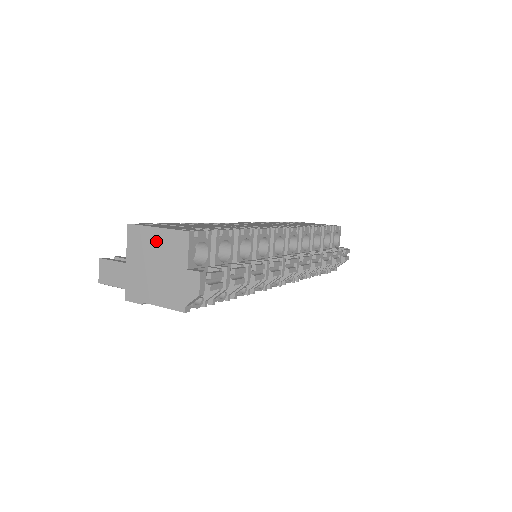
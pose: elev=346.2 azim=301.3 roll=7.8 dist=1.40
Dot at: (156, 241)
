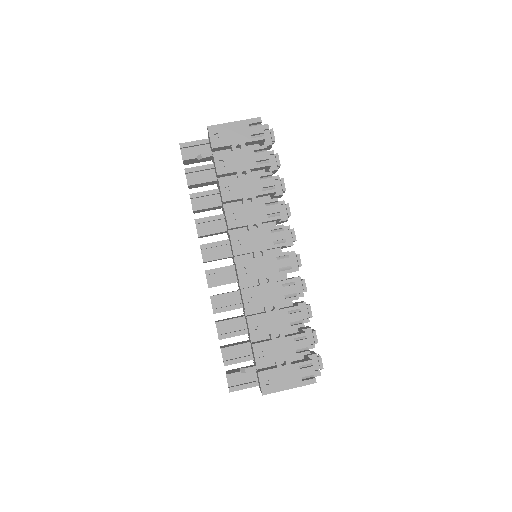
Dot at: occluded
